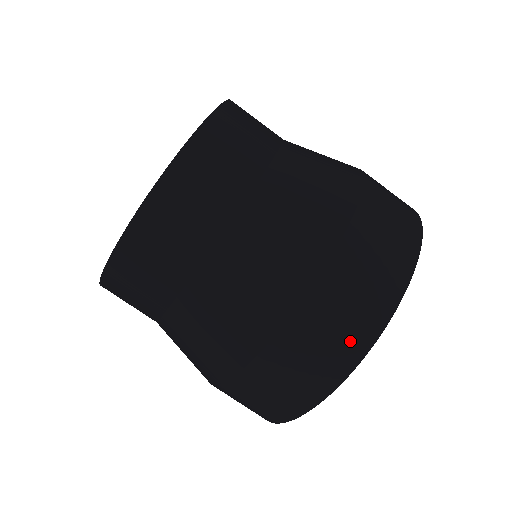
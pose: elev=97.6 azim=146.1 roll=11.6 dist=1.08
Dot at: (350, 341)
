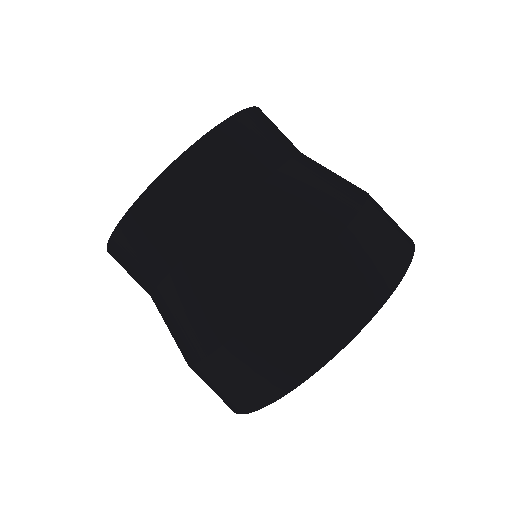
Dot at: (343, 318)
